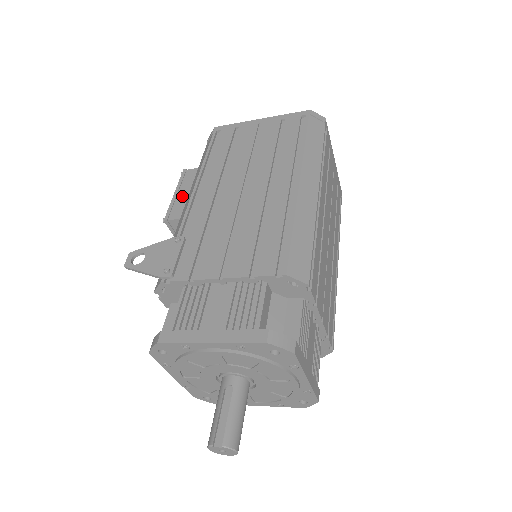
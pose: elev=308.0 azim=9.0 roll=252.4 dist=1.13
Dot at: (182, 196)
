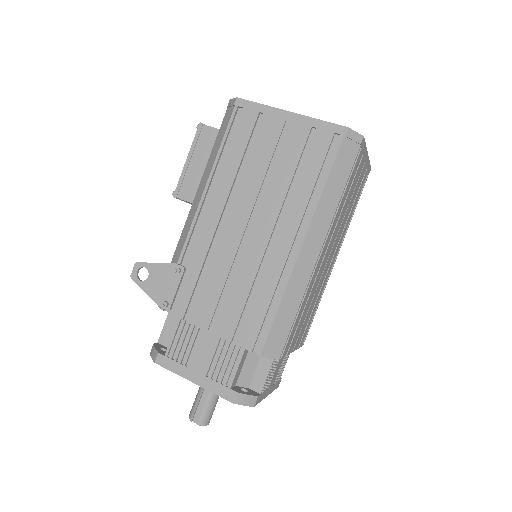
Dot at: (194, 168)
